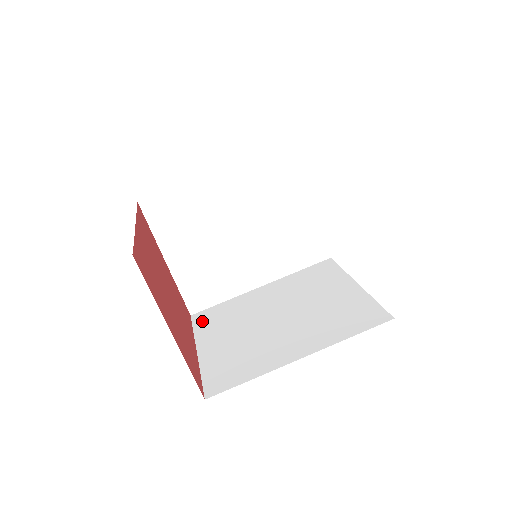
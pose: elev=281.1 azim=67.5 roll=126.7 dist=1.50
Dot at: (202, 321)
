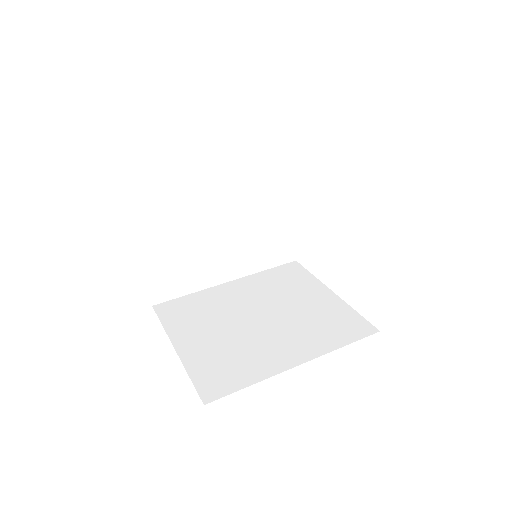
Dot at: (169, 314)
